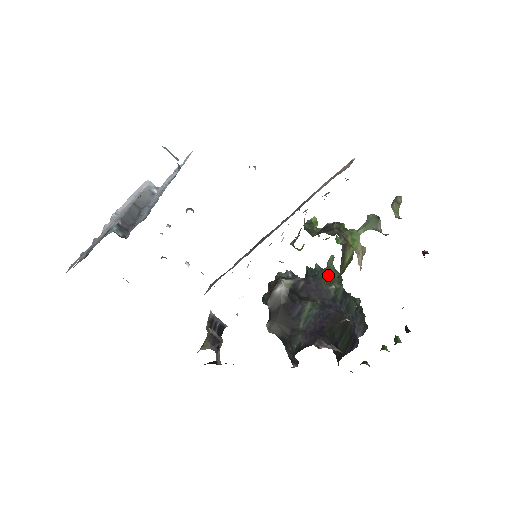
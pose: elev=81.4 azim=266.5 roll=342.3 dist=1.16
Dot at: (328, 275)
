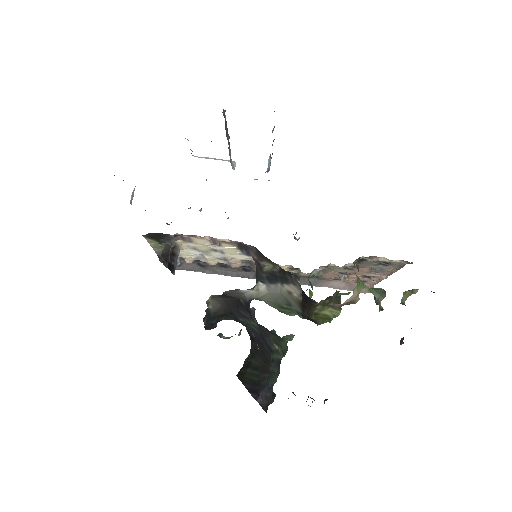
Dot at: (279, 340)
